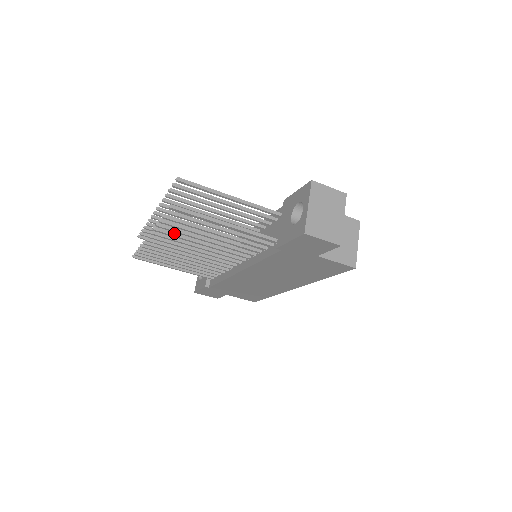
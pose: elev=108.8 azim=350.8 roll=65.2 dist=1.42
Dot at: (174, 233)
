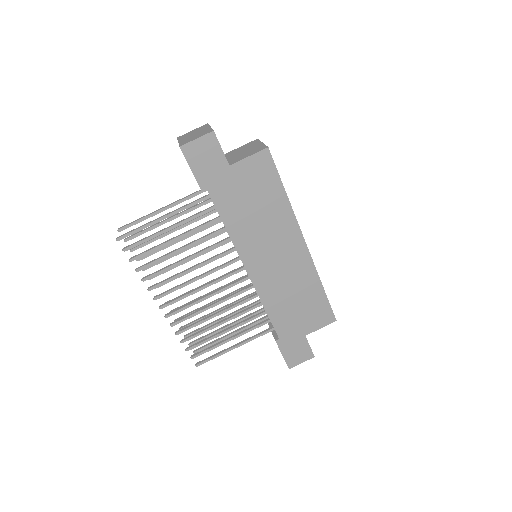
Dot at: (164, 280)
